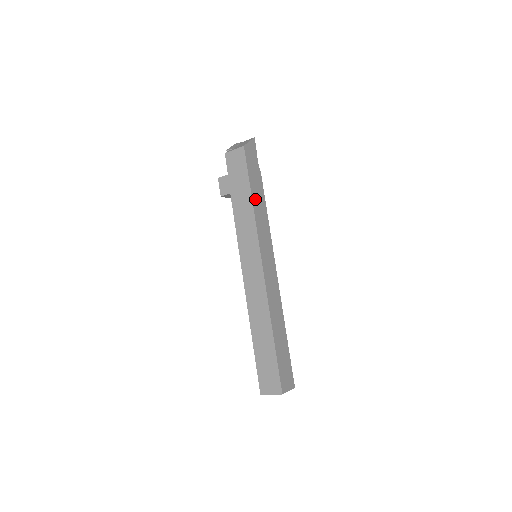
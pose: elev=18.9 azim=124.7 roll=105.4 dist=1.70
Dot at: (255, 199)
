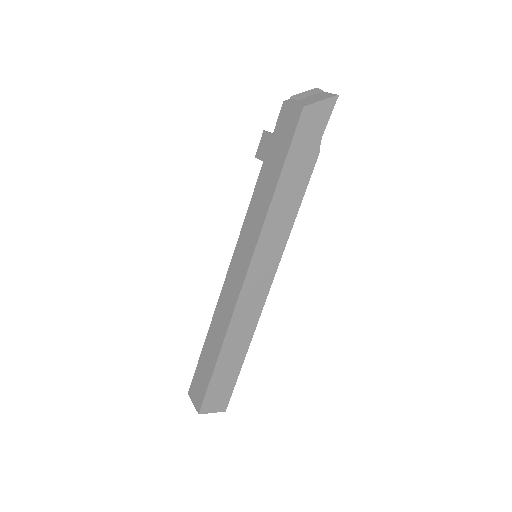
Dot at: (282, 190)
